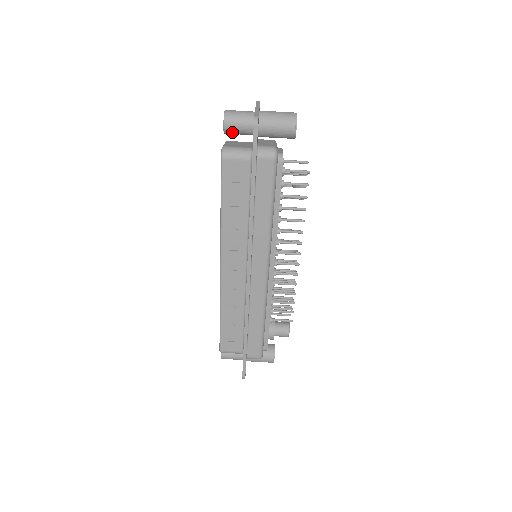
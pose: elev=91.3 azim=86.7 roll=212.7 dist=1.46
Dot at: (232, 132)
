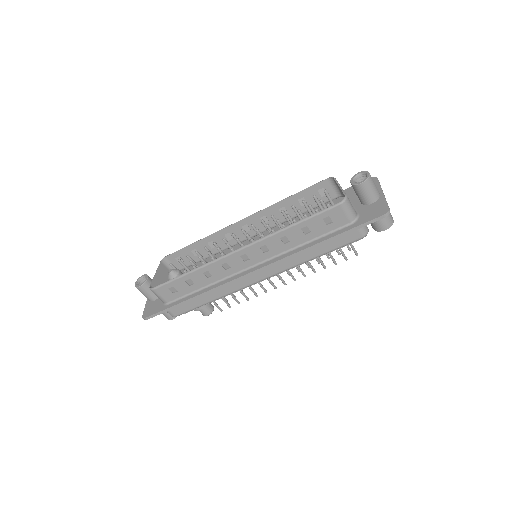
Dot at: (358, 190)
